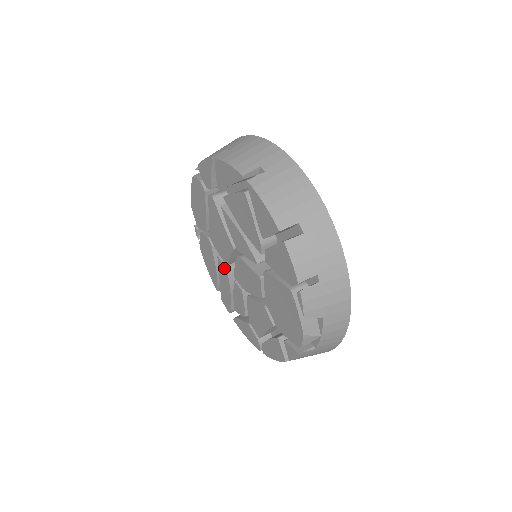
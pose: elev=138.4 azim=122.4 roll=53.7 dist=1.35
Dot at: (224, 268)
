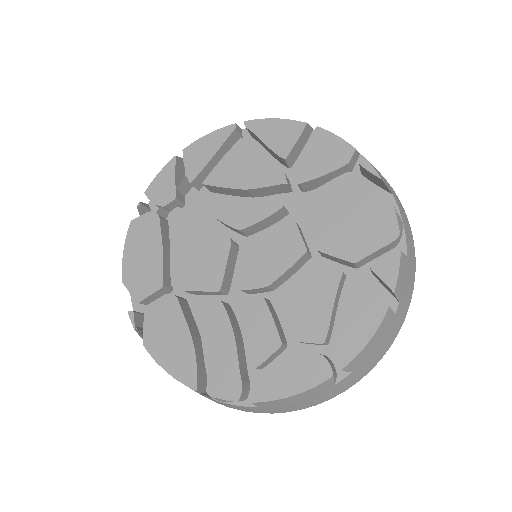
Dot at: (213, 304)
